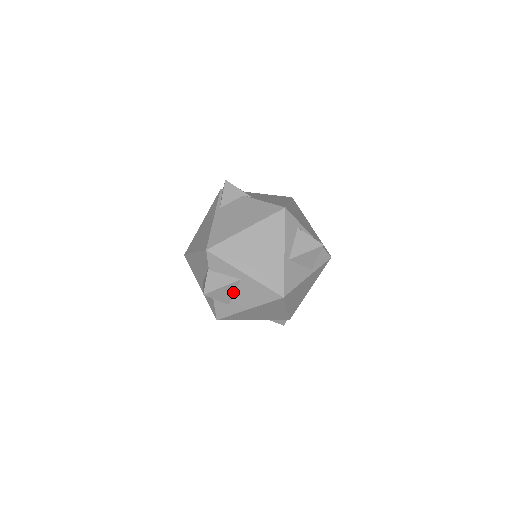
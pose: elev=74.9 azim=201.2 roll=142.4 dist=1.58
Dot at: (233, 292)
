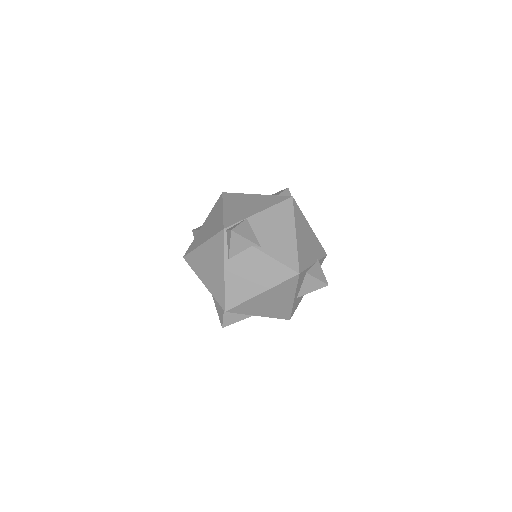
Dot at: occluded
